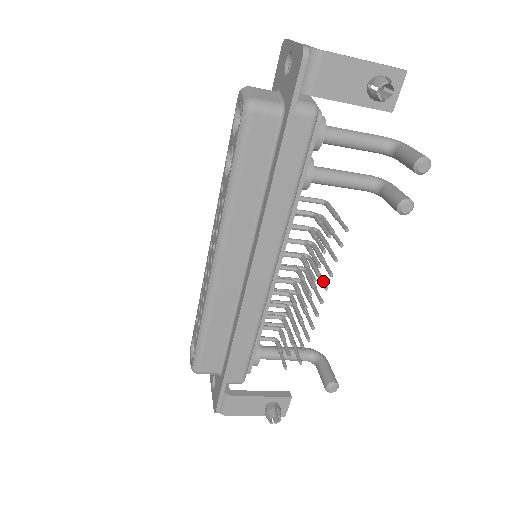
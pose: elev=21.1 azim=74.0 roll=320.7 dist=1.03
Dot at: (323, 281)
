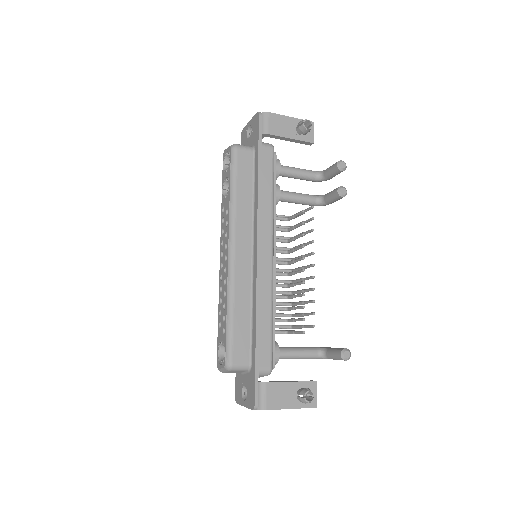
Dot at: (309, 253)
